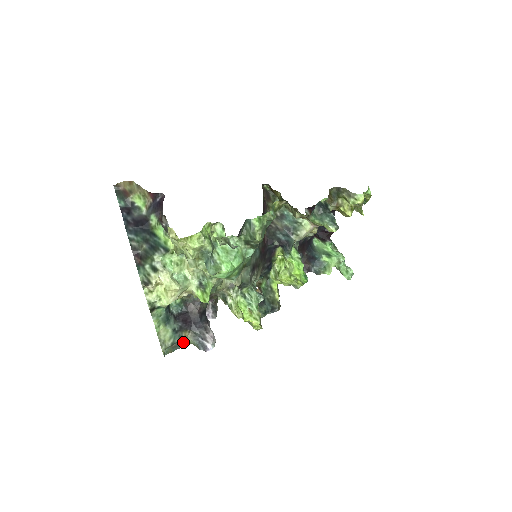
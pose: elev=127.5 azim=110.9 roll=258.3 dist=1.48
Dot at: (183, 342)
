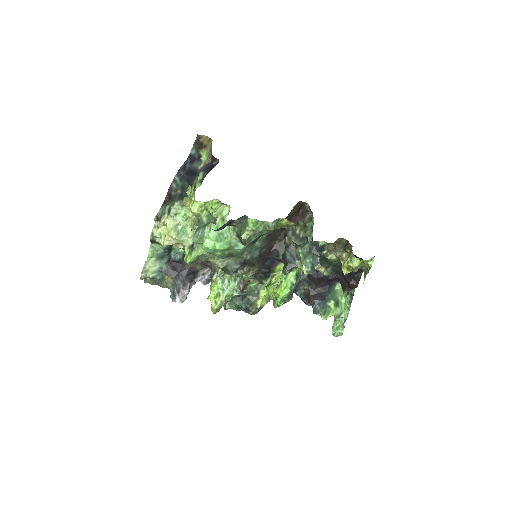
Dot at: (163, 283)
